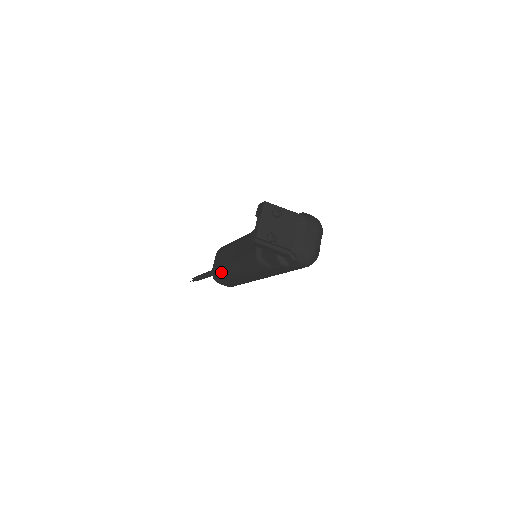
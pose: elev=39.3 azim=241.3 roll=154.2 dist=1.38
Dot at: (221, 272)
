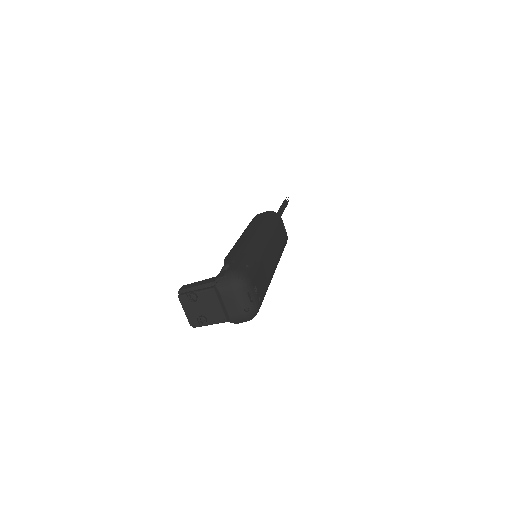
Dot at: occluded
